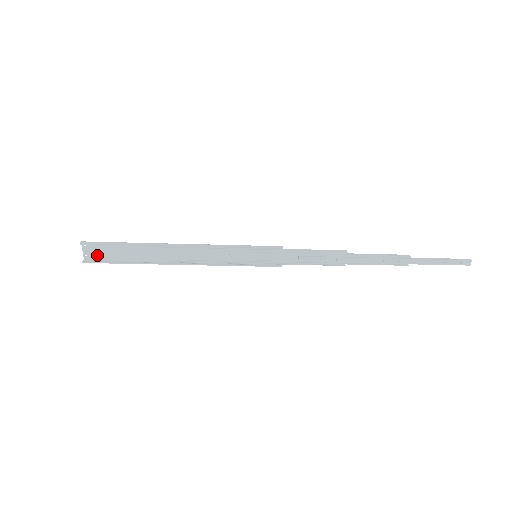
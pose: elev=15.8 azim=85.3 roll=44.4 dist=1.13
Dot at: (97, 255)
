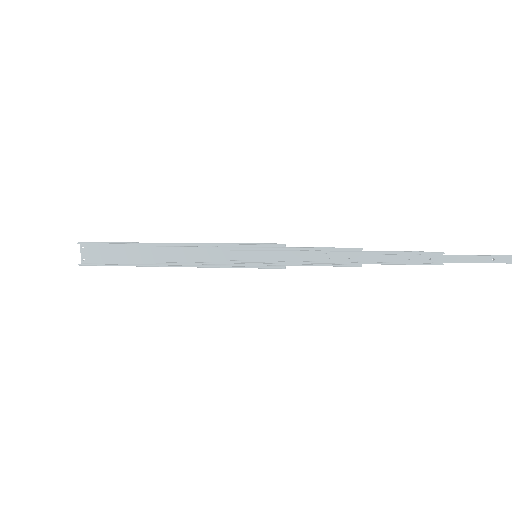
Dot at: (94, 258)
